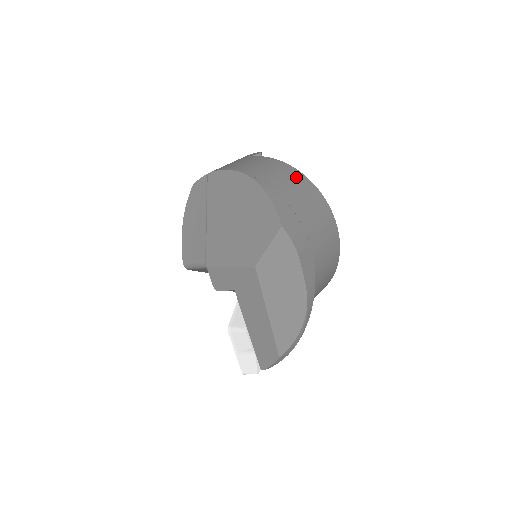
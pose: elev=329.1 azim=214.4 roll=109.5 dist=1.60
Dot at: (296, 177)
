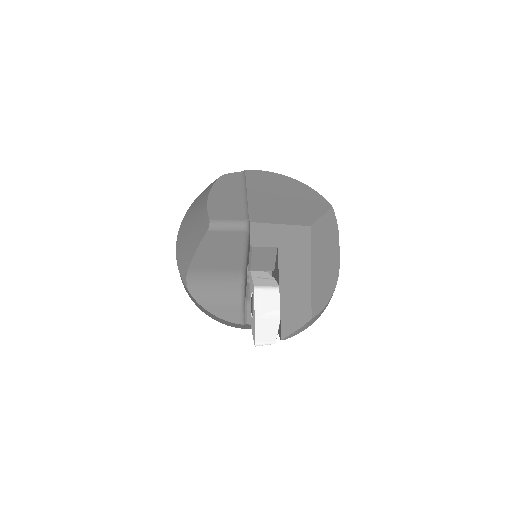
Dot at: occluded
